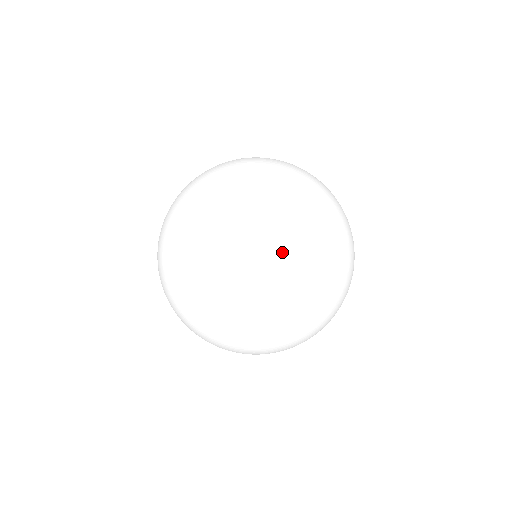
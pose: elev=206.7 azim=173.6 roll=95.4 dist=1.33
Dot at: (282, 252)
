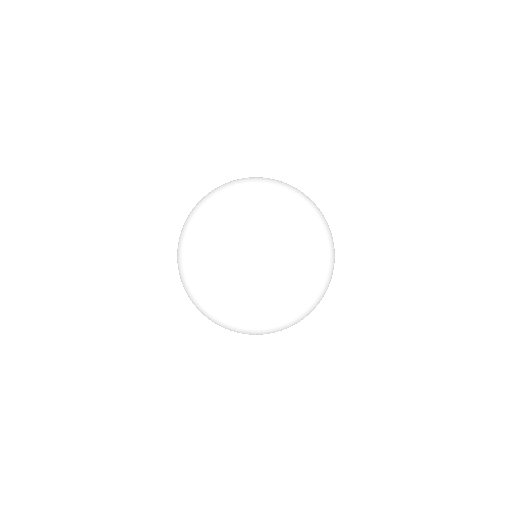
Dot at: (260, 222)
